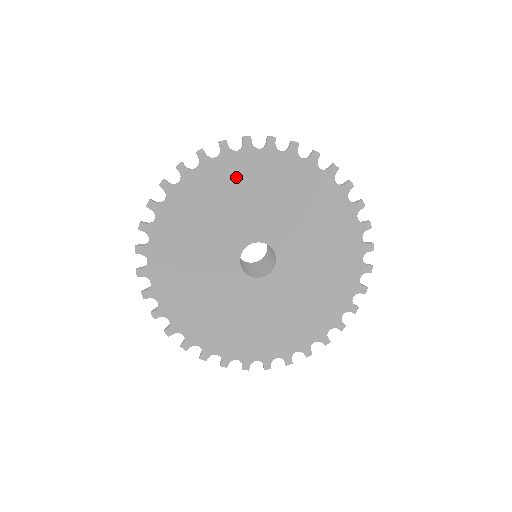
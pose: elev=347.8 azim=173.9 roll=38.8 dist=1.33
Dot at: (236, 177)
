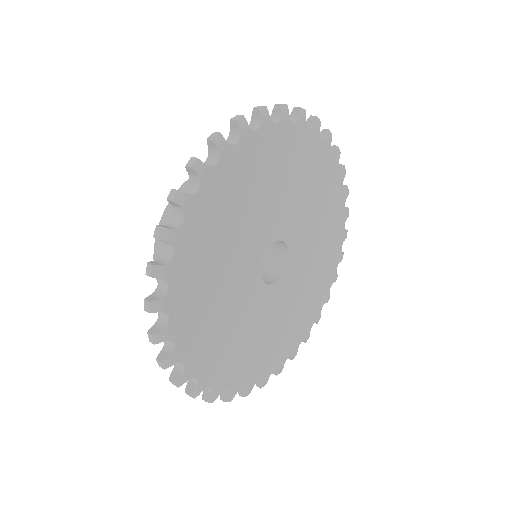
Dot at: (271, 158)
